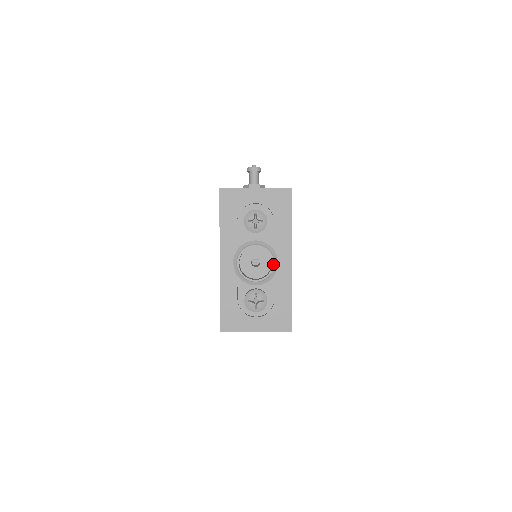
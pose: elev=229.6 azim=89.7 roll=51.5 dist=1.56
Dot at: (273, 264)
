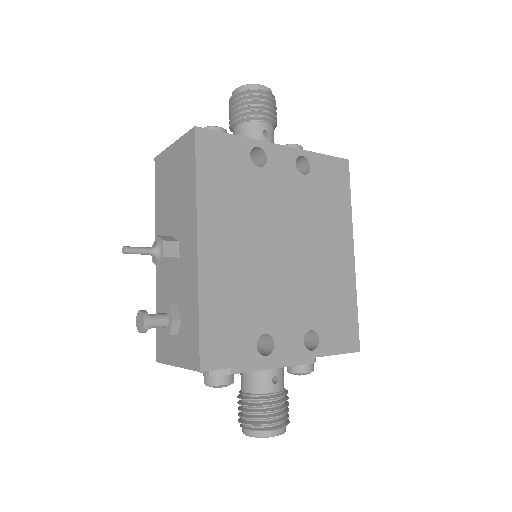
Dot at: occluded
